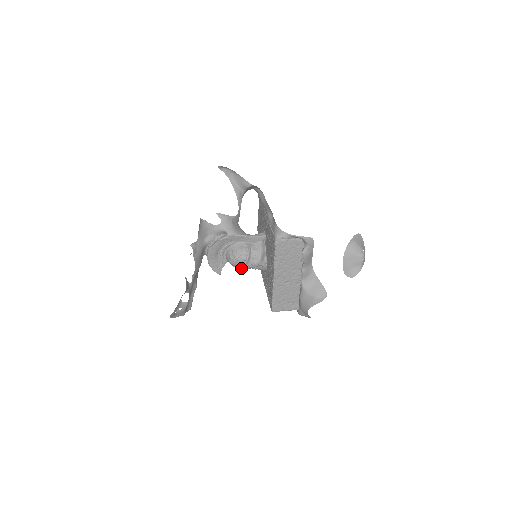
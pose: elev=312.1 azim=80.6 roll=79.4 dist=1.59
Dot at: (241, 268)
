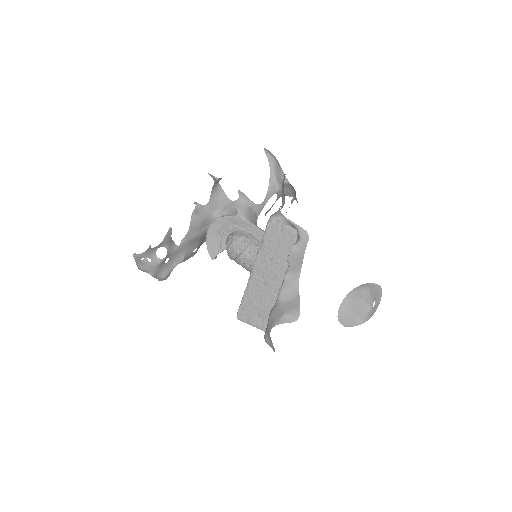
Dot at: (234, 259)
